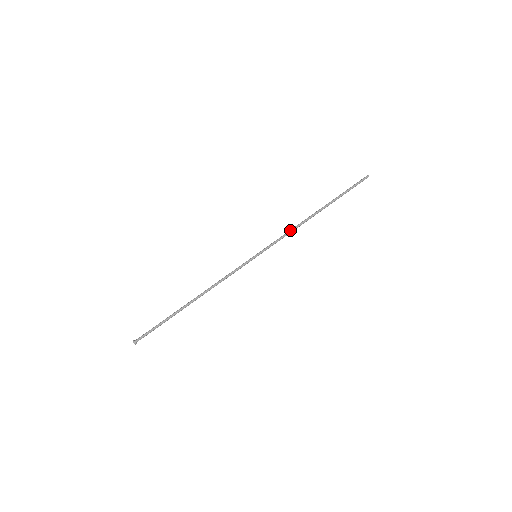
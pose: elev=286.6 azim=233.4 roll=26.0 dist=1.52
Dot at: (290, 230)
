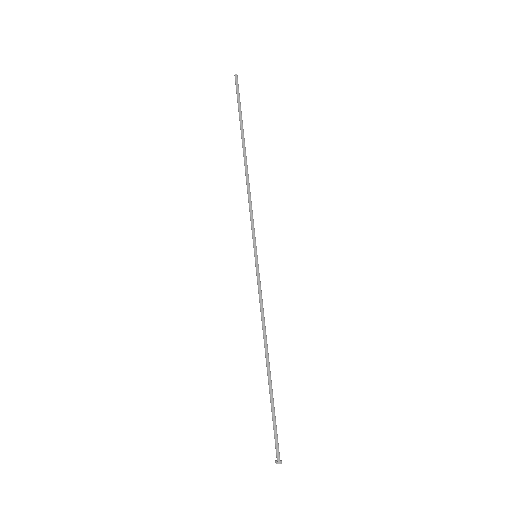
Dot at: (249, 199)
